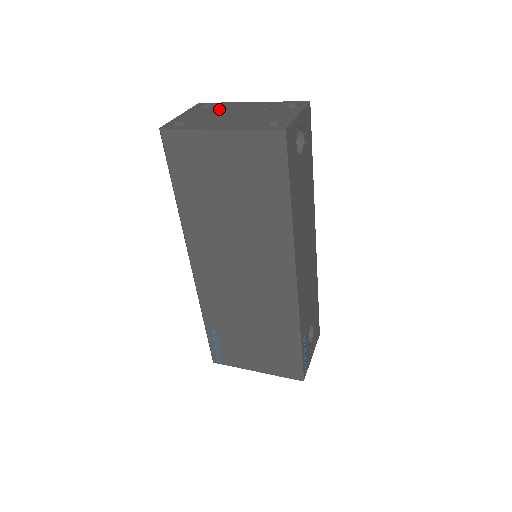
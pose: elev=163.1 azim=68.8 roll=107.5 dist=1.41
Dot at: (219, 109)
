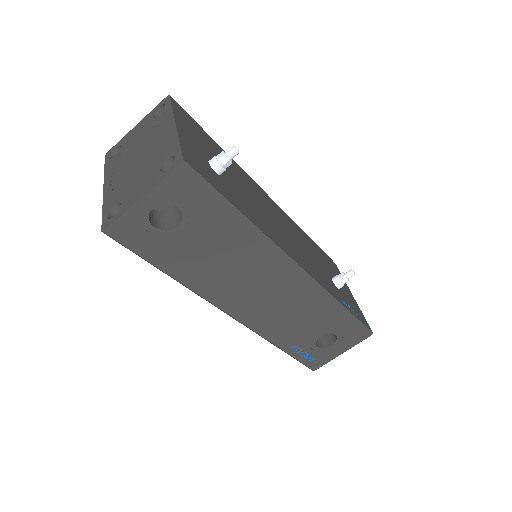
Dot at: (152, 128)
